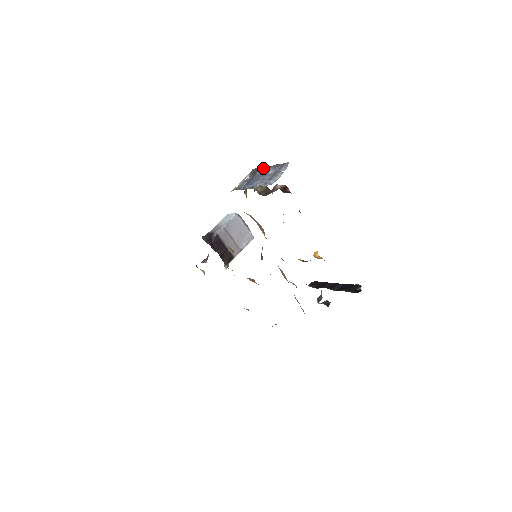
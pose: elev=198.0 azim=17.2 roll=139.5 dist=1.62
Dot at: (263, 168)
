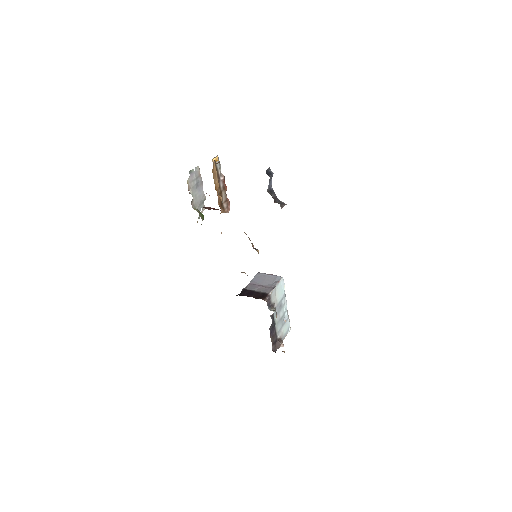
Dot at: (202, 194)
